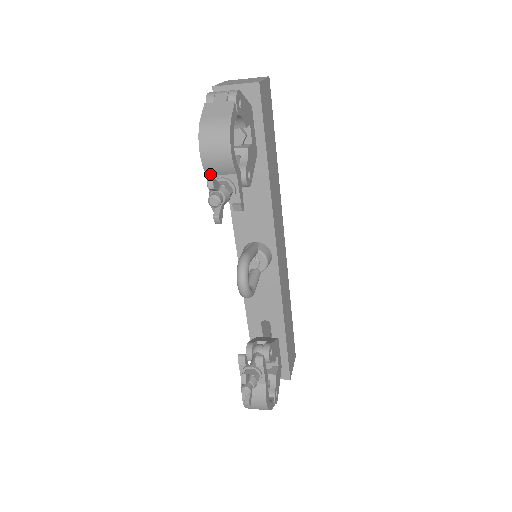
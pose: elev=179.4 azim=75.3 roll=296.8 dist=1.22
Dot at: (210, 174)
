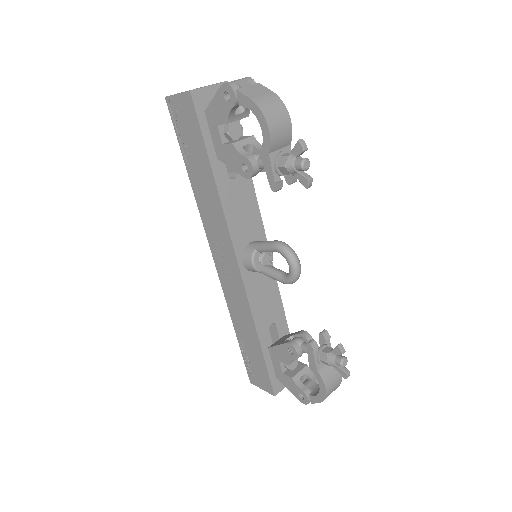
Dot at: (272, 151)
